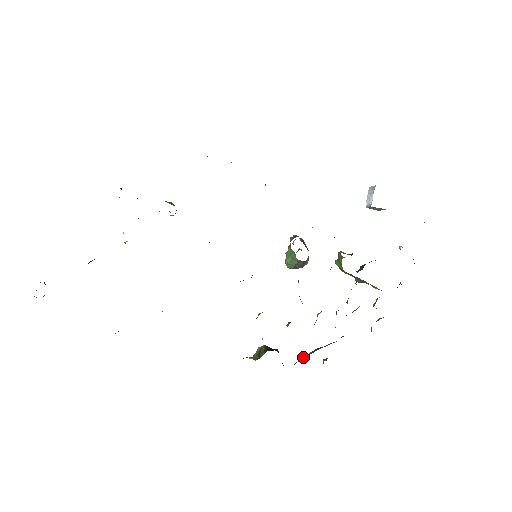
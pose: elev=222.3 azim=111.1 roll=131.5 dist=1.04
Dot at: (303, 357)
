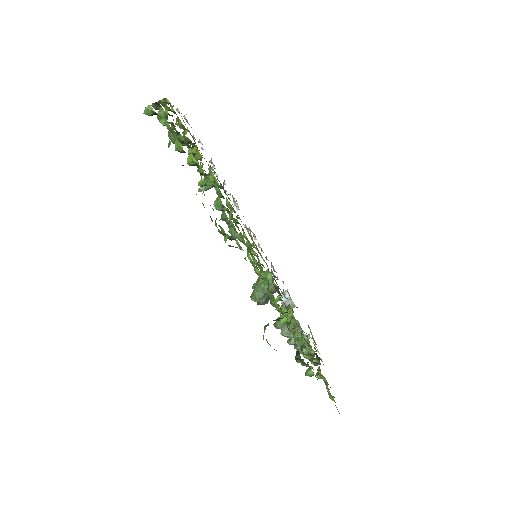
Dot at: occluded
